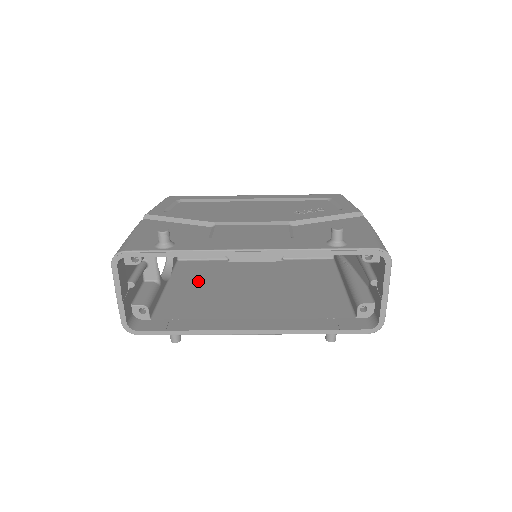
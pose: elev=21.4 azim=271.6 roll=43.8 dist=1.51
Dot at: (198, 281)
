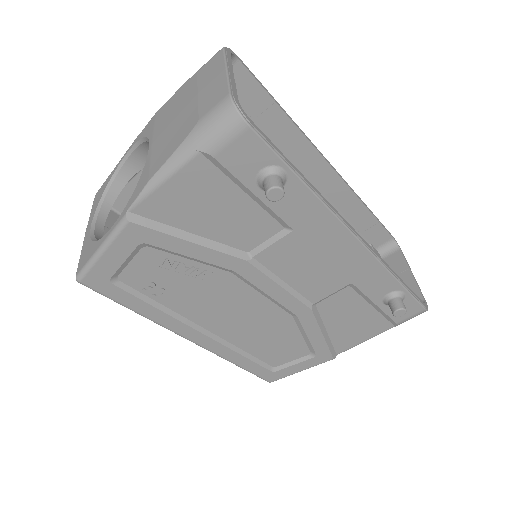
Dot at: occluded
